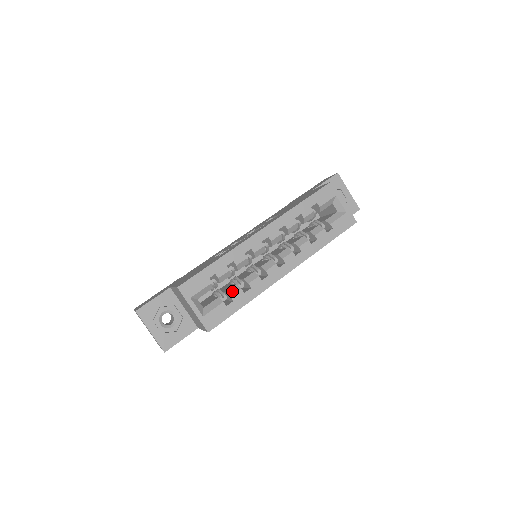
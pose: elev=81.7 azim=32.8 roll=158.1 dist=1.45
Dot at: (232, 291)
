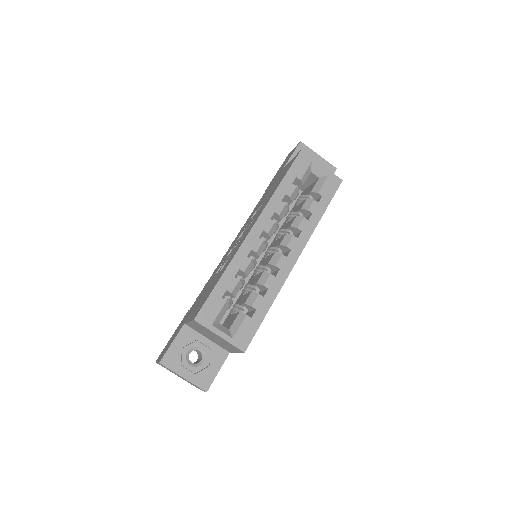
Dot at: (250, 300)
